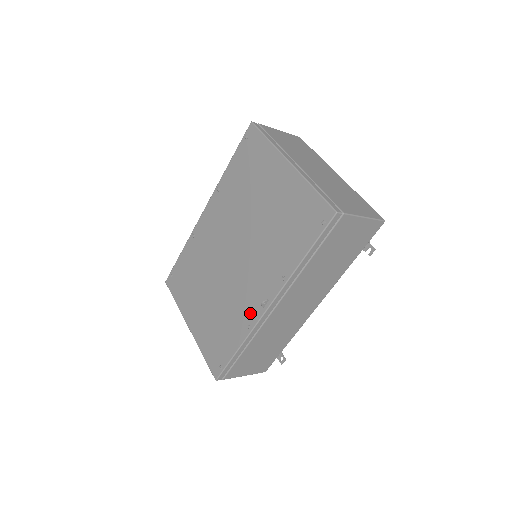
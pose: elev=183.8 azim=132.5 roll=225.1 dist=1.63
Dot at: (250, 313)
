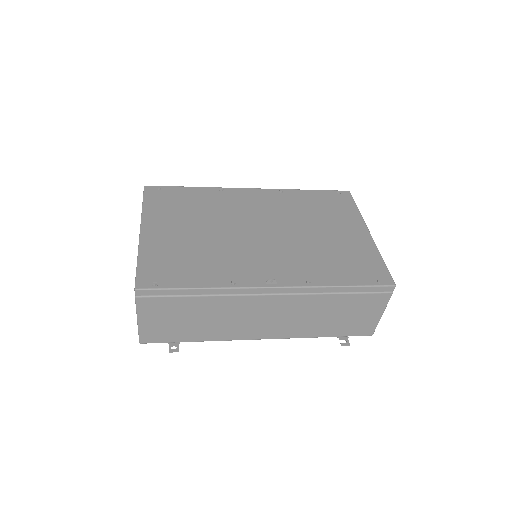
Dot at: (245, 276)
